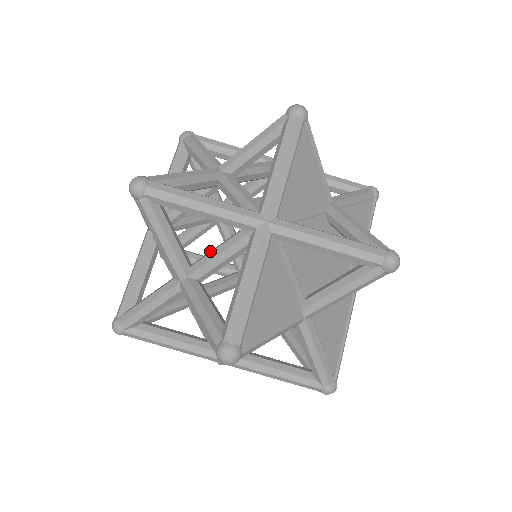
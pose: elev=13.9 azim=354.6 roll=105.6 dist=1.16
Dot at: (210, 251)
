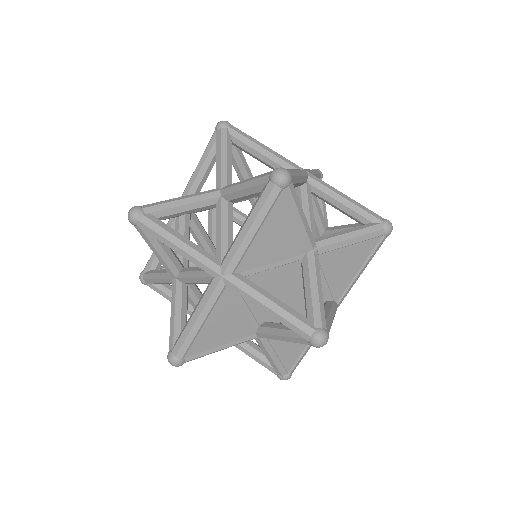
Dot at: (193, 268)
